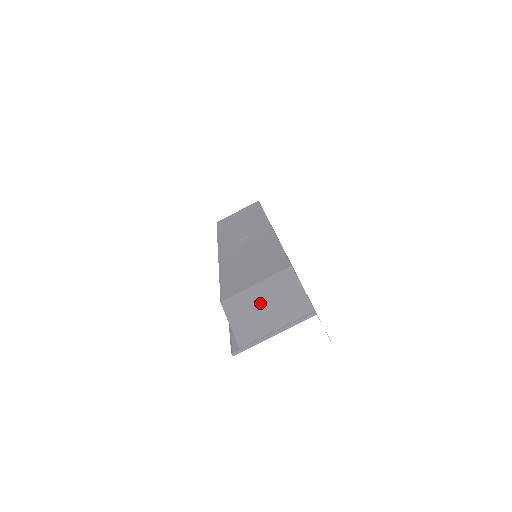
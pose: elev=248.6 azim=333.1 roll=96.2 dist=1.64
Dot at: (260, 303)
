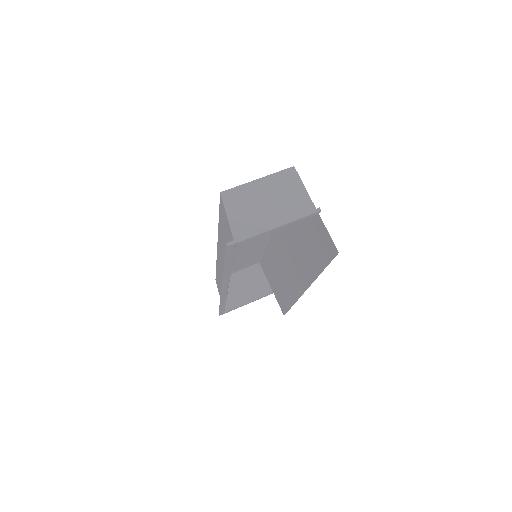
Dot at: (261, 198)
